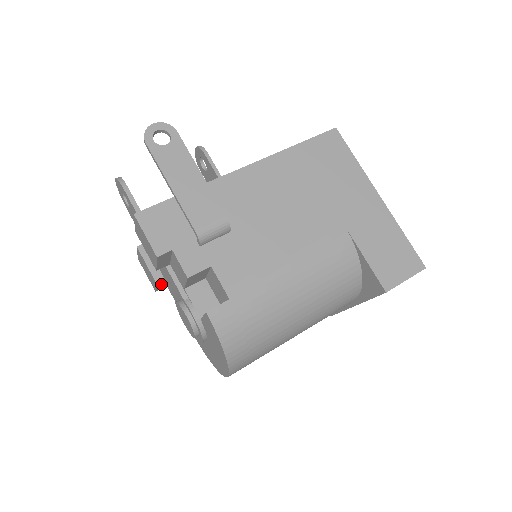
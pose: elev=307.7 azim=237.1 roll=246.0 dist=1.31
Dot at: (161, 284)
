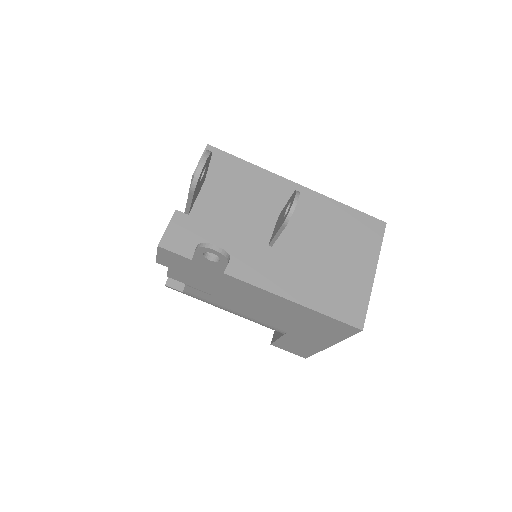
Dot at: occluded
